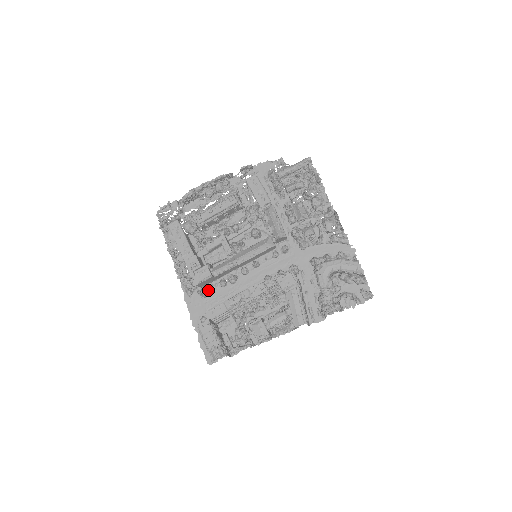
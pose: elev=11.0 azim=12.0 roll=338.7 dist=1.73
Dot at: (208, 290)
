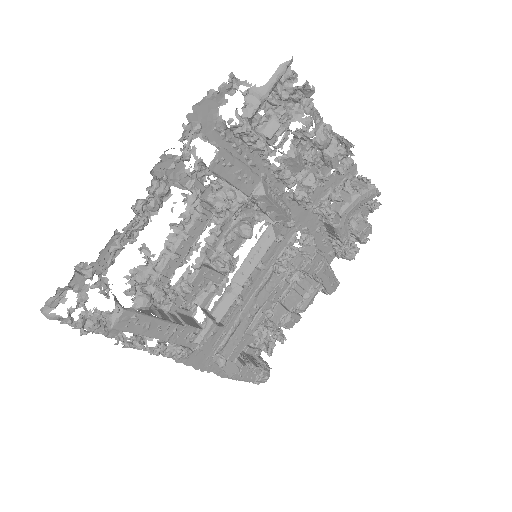
Dot at: occluded
